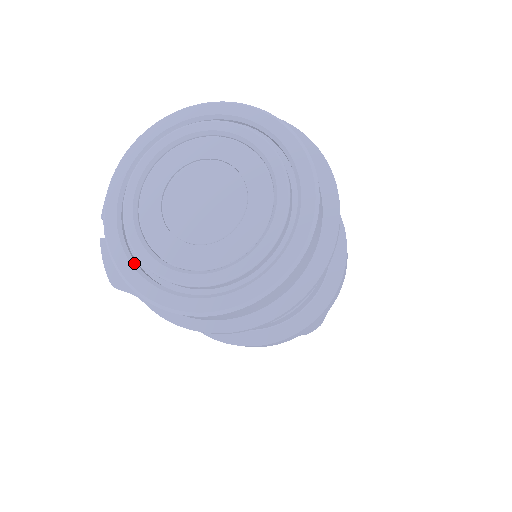
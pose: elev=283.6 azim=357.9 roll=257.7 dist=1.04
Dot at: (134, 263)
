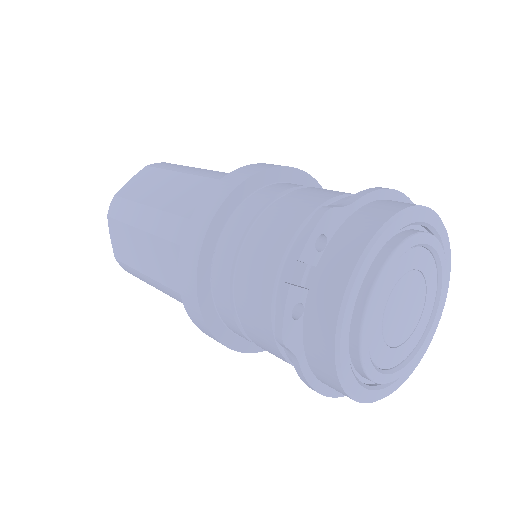
Dot at: (349, 350)
